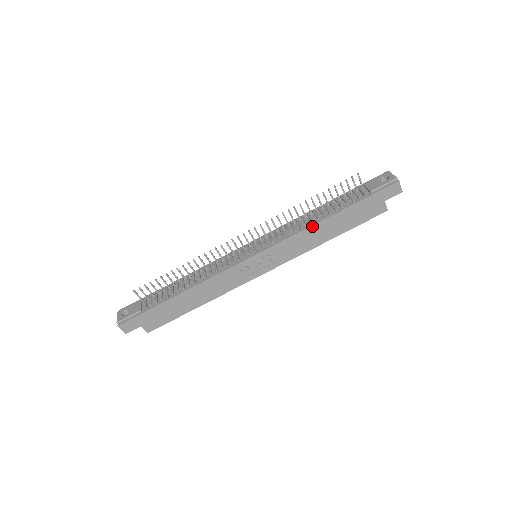
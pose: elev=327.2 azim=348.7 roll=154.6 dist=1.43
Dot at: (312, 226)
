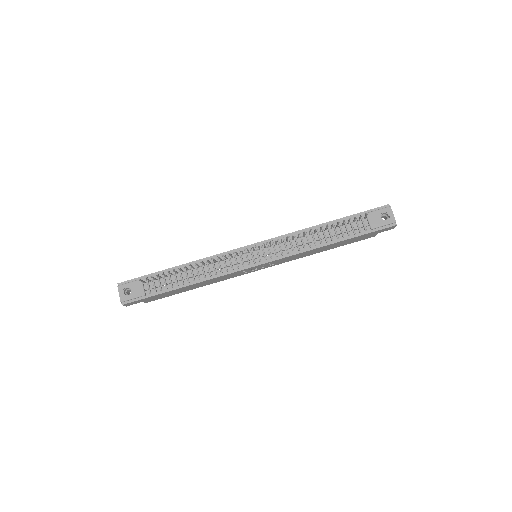
Dot at: (314, 249)
